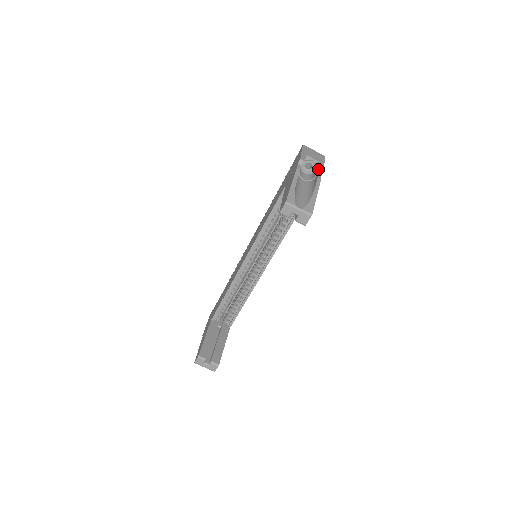
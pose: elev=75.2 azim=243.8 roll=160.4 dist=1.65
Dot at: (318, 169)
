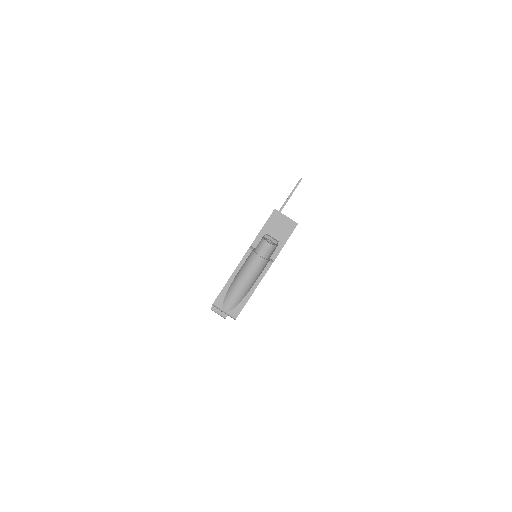
Dot at: (270, 257)
